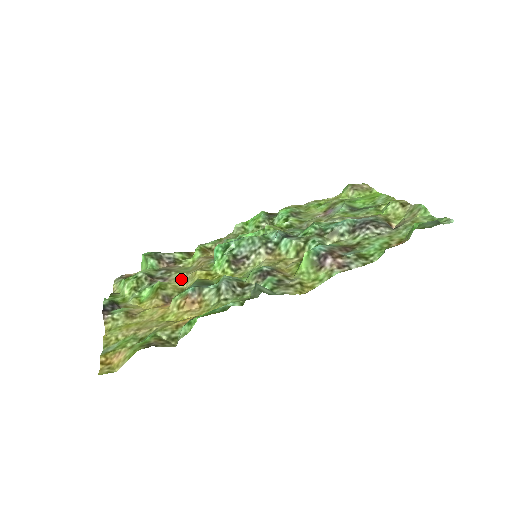
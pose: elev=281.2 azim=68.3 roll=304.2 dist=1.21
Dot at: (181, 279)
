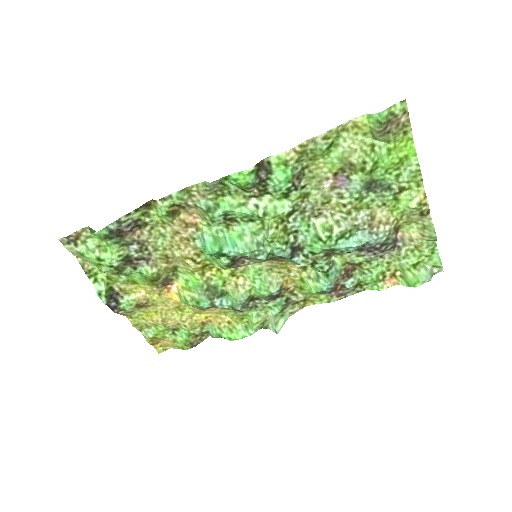
Dot at: (168, 260)
